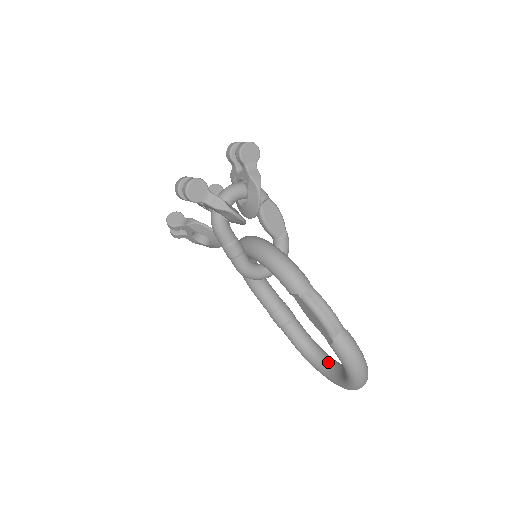
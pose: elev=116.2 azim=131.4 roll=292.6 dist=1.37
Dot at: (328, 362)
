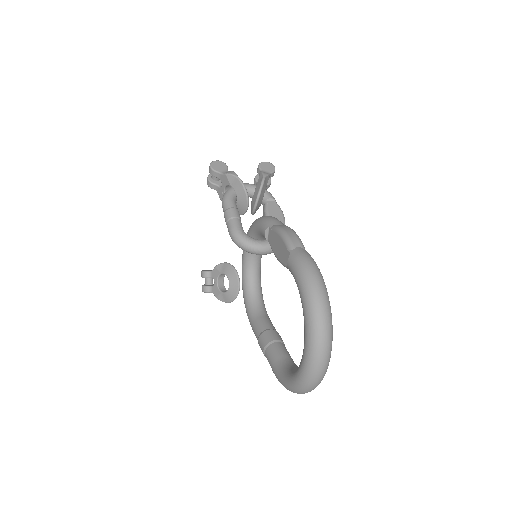
Dot at: occluded
